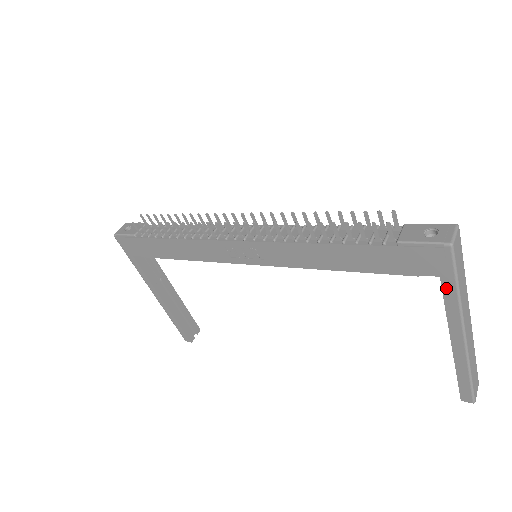
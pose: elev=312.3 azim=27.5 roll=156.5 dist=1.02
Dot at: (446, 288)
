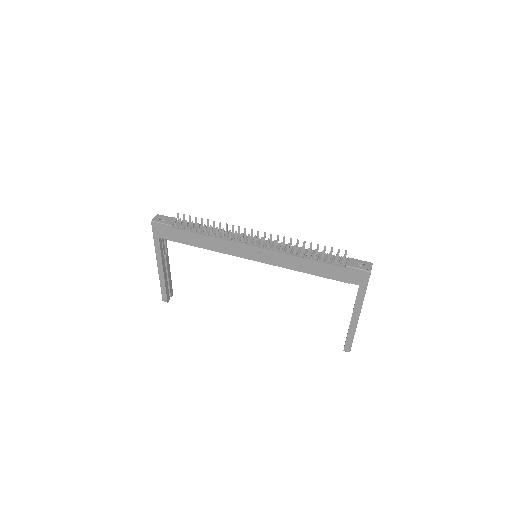
Dot at: (360, 291)
